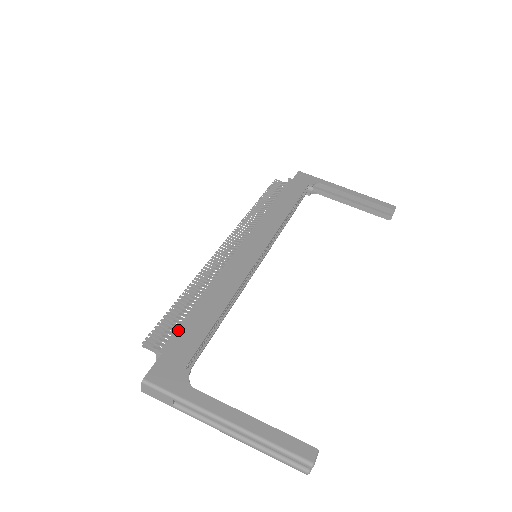
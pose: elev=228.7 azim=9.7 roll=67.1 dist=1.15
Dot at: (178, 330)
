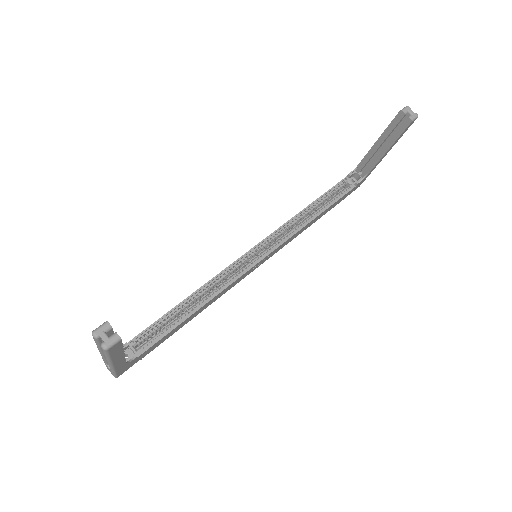
Dot at: occluded
